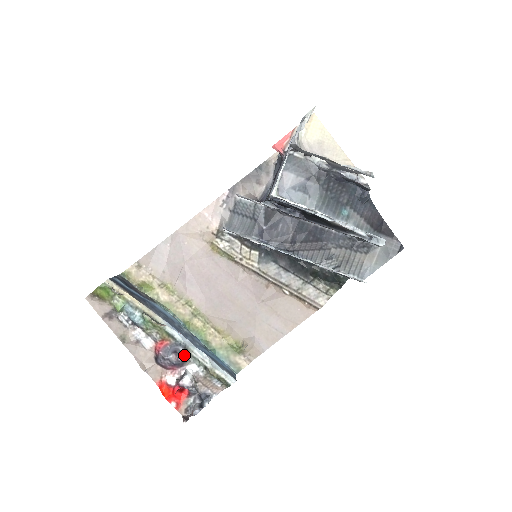
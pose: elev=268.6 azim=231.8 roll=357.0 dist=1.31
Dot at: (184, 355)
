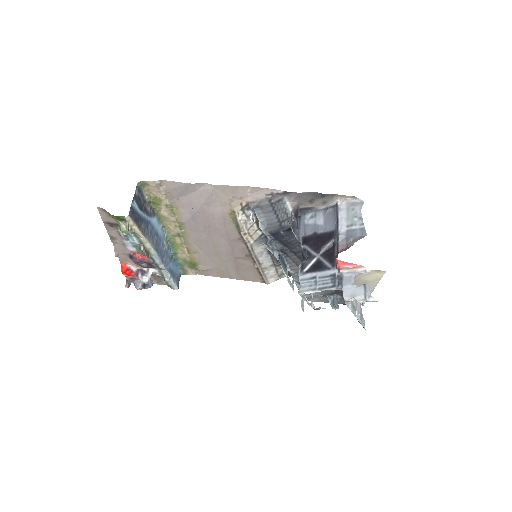
Dot at: (154, 267)
